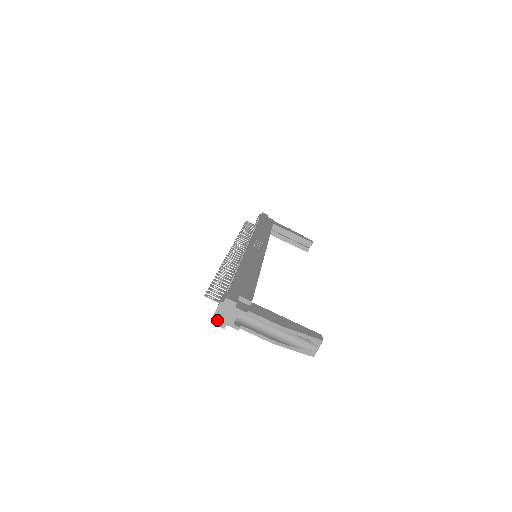
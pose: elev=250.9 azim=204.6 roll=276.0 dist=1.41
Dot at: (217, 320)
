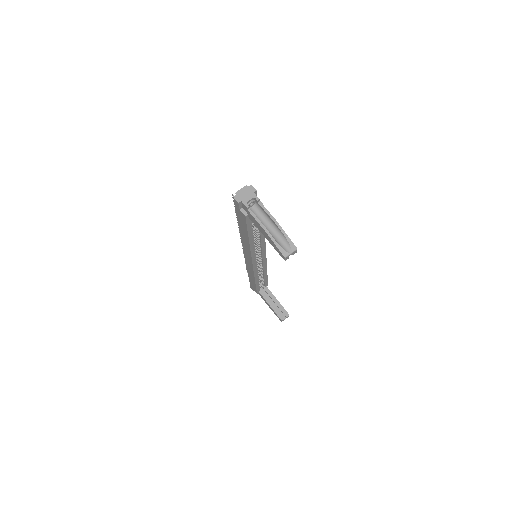
Dot at: (237, 195)
